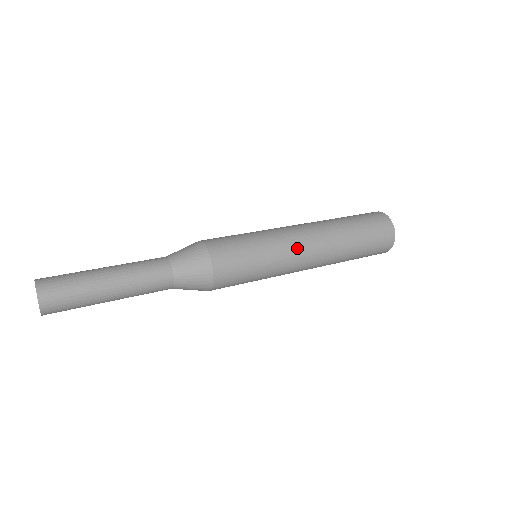
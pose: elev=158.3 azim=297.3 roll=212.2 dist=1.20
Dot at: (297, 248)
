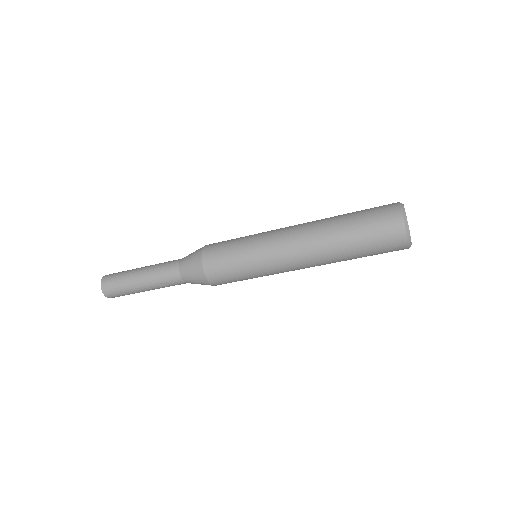
Dot at: (279, 230)
